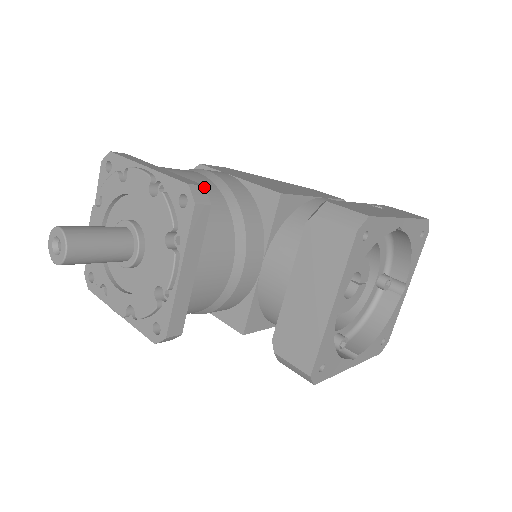
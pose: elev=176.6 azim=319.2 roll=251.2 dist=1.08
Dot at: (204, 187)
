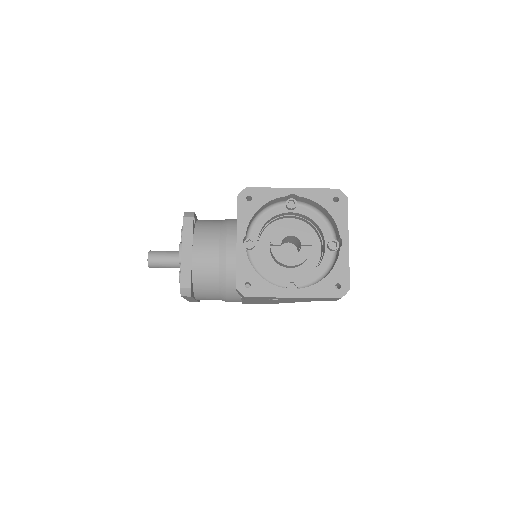
Dot at: (194, 213)
